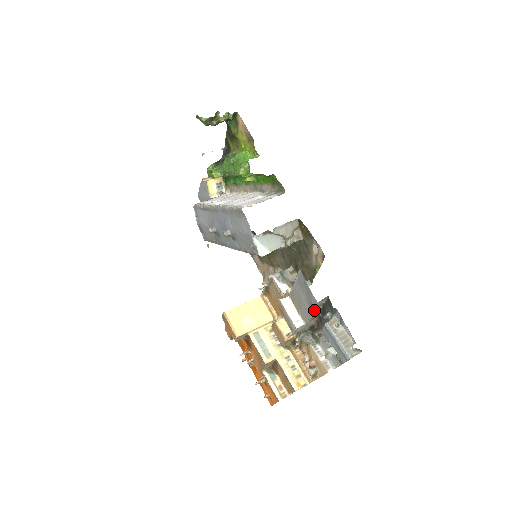
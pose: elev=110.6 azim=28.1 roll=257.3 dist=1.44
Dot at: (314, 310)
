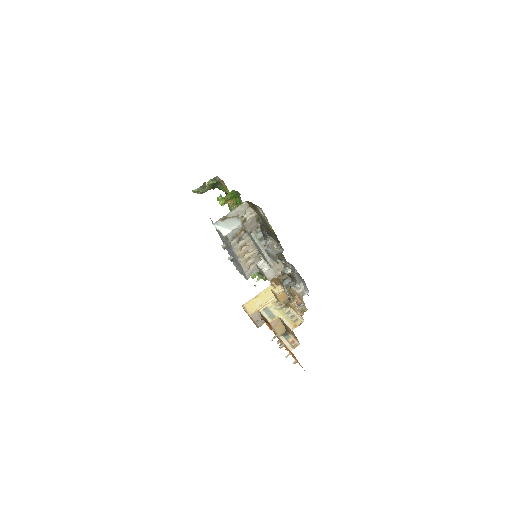
Dot at: (260, 246)
